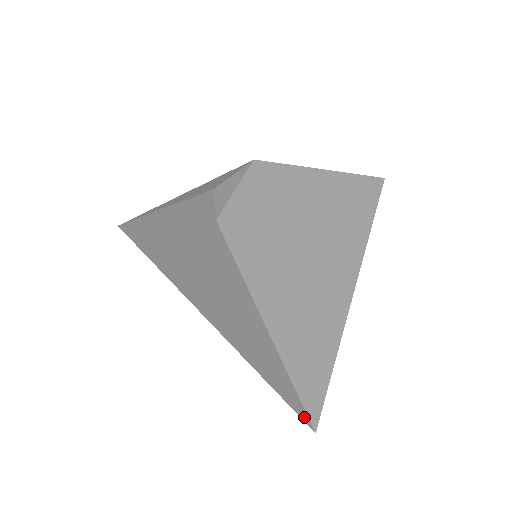
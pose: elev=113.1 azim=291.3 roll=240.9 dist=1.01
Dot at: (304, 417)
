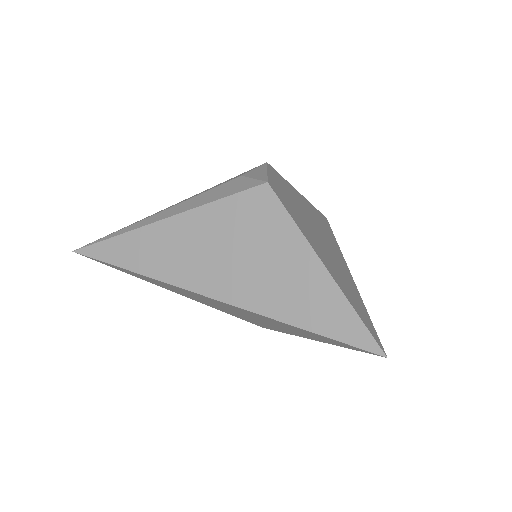
Dot at: (372, 347)
